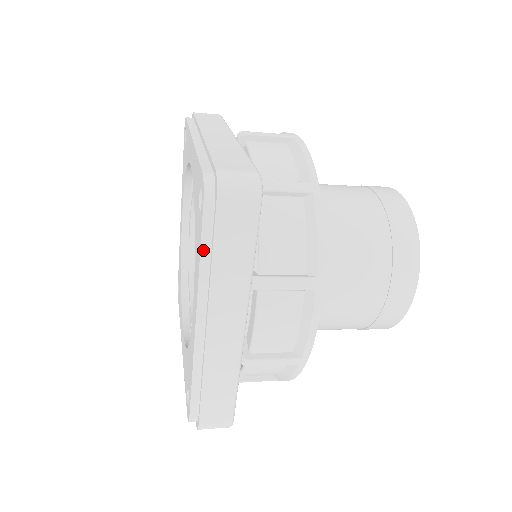
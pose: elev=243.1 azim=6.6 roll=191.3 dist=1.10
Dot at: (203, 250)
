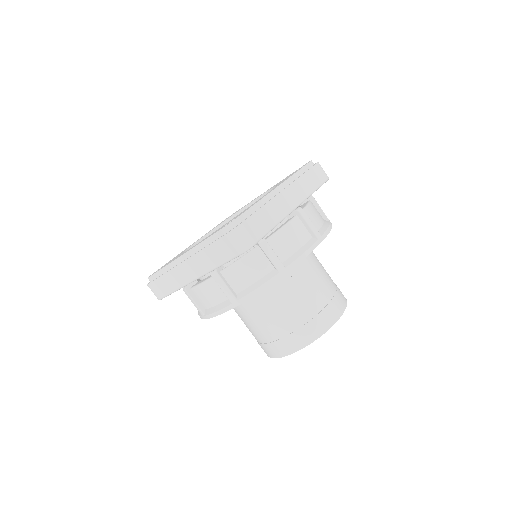
Dot at: (207, 240)
